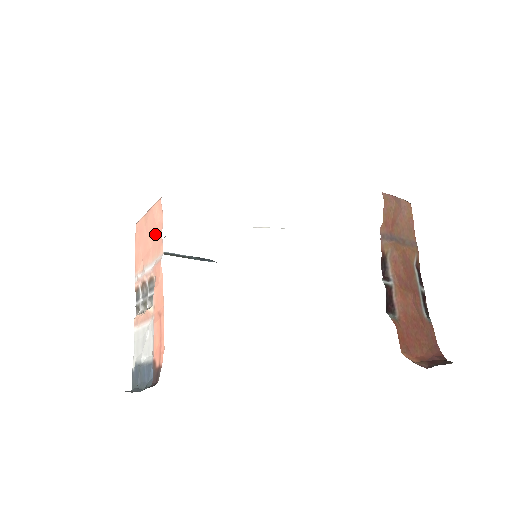
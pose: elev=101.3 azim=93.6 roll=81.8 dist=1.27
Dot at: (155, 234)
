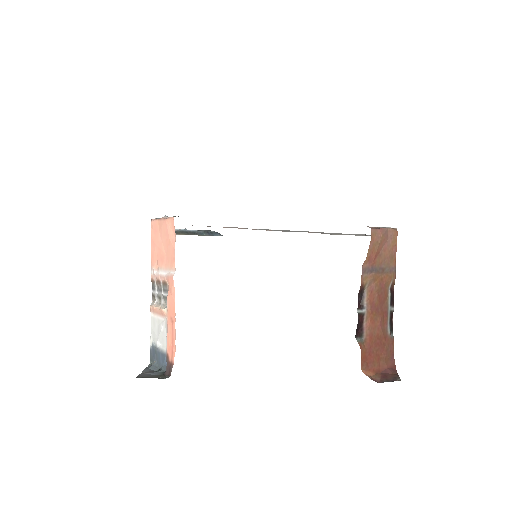
Dot at: (168, 247)
